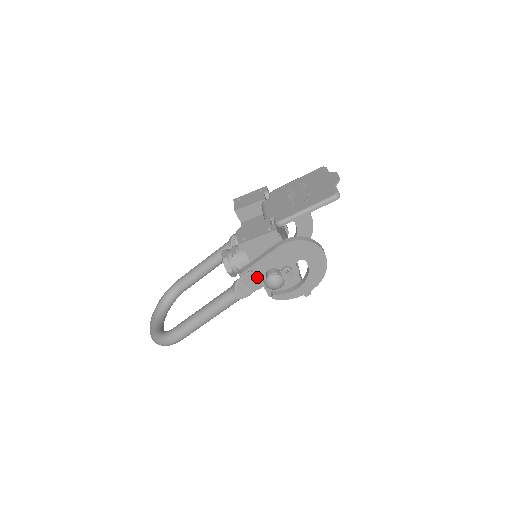
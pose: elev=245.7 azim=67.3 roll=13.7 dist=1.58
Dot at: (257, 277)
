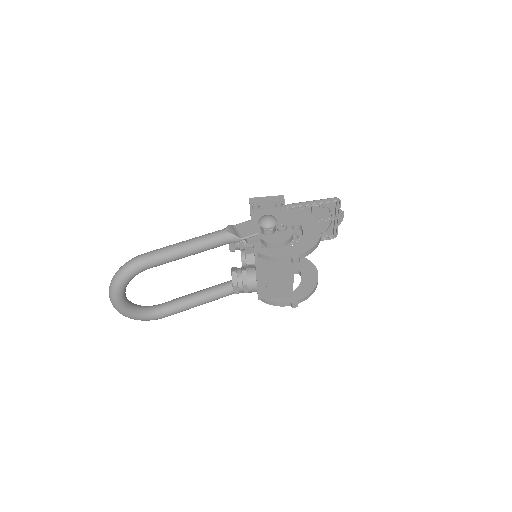
Dot at: (253, 226)
